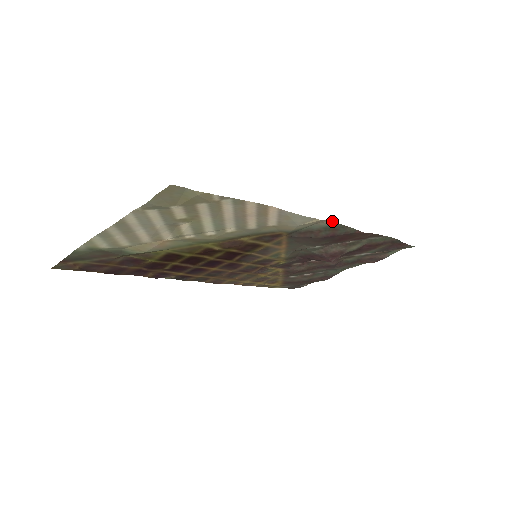
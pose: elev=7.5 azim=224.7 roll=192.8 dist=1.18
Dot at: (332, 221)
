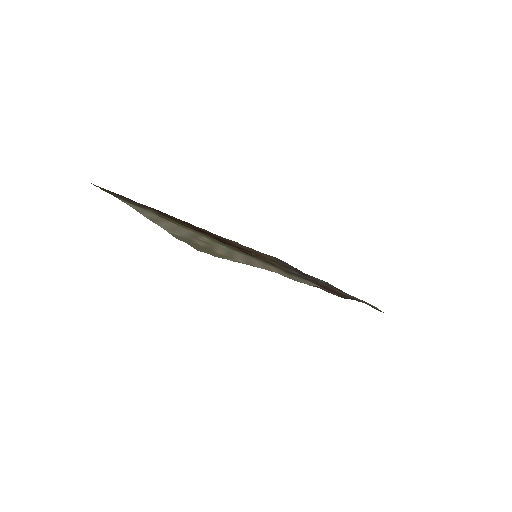
Dot at: occluded
